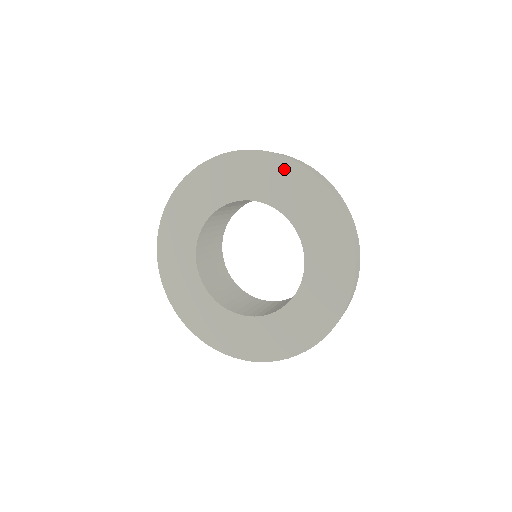
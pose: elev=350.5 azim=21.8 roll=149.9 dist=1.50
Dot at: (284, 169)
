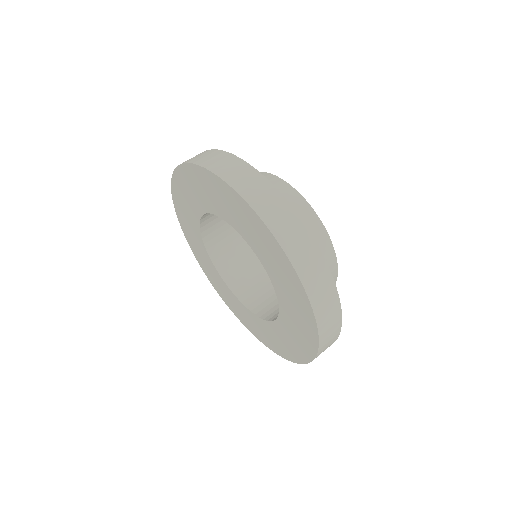
Dot at: (279, 256)
